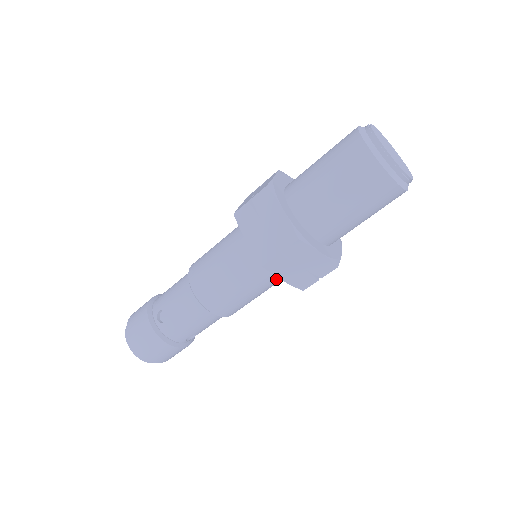
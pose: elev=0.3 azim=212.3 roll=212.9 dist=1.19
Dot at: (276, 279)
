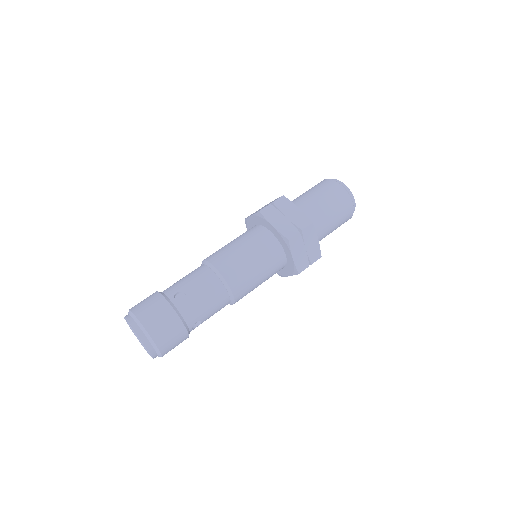
Dot at: (279, 266)
